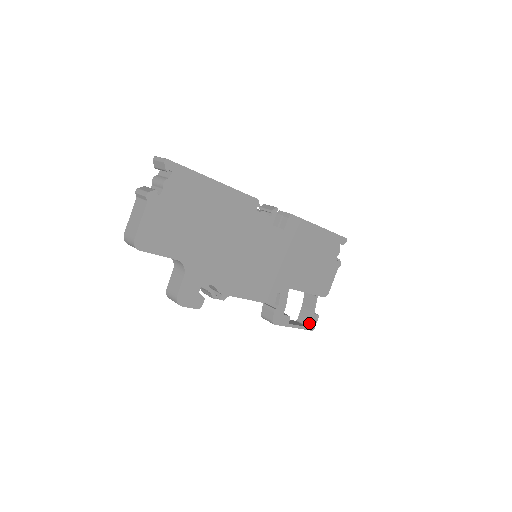
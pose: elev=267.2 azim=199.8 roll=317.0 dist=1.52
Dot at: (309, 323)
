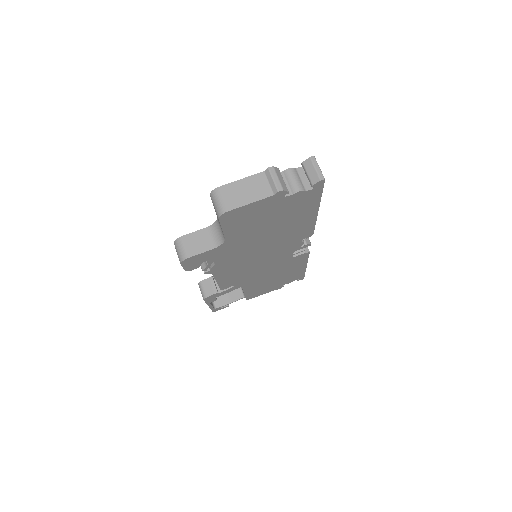
Dot at: (218, 307)
